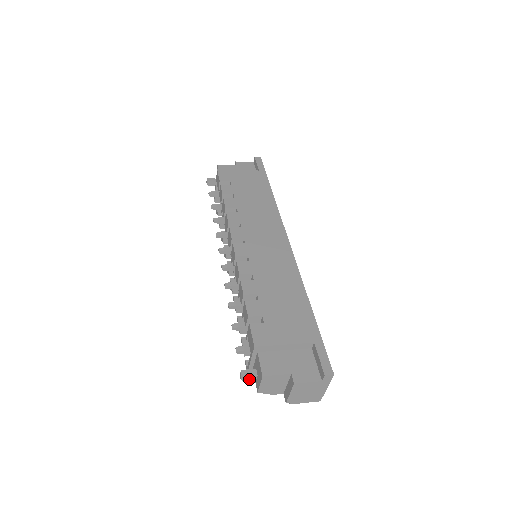
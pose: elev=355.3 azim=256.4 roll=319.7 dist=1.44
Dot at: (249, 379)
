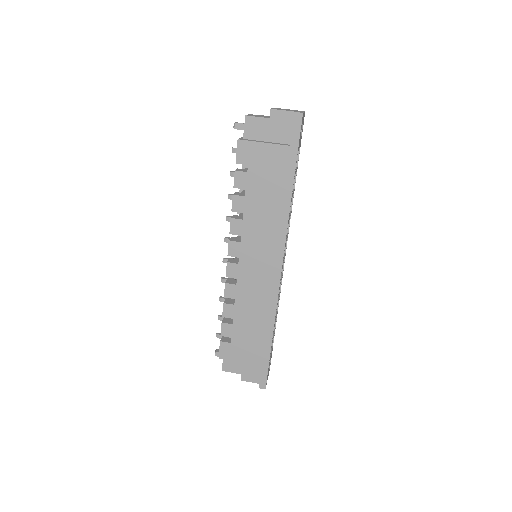
Dot at: occluded
